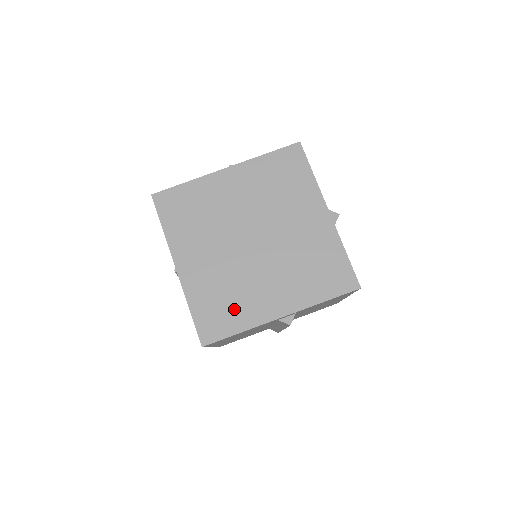
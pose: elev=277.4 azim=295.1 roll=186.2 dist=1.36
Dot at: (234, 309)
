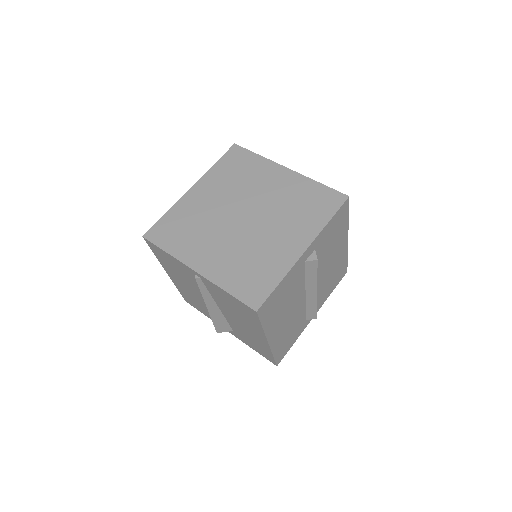
Dot at: (263, 269)
